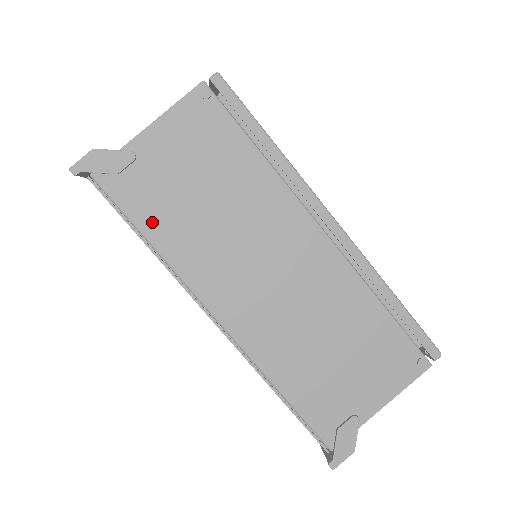
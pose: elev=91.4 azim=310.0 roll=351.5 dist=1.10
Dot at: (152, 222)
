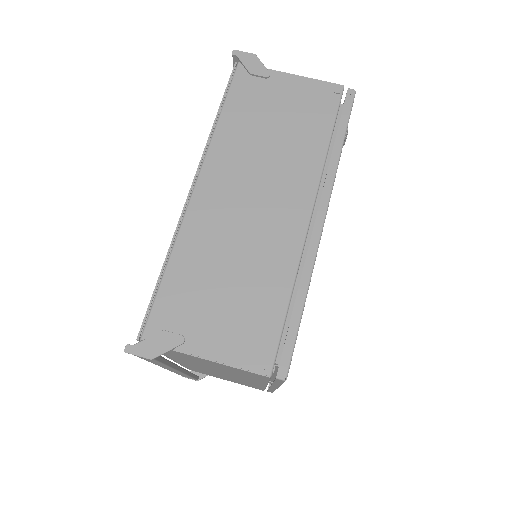
Dot at: (235, 109)
